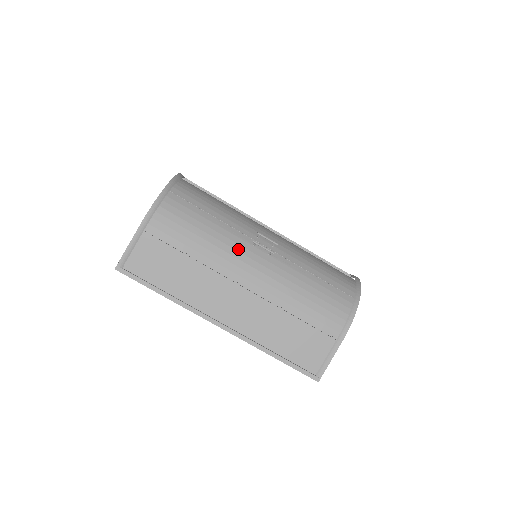
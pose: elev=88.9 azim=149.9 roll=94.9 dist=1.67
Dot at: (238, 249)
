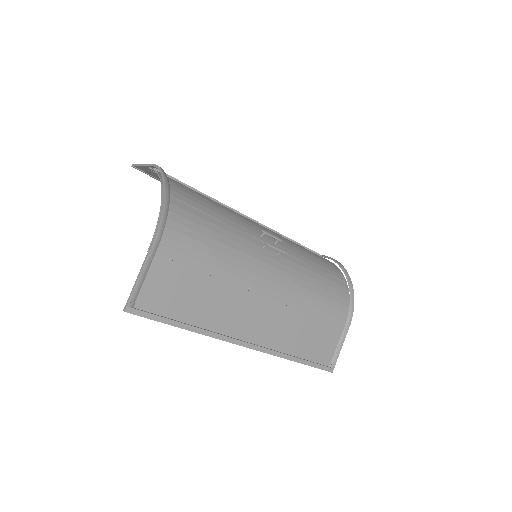
Dot at: (253, 255)
